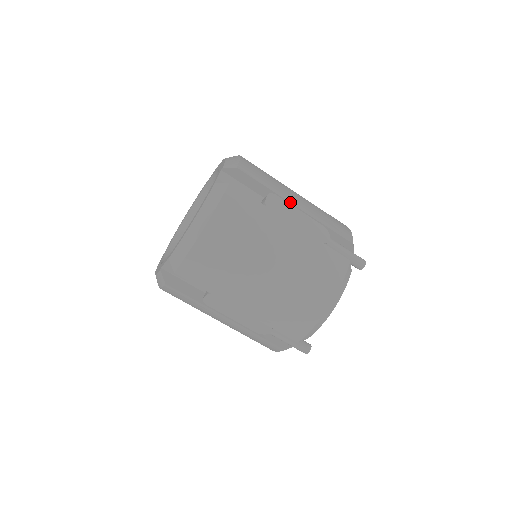
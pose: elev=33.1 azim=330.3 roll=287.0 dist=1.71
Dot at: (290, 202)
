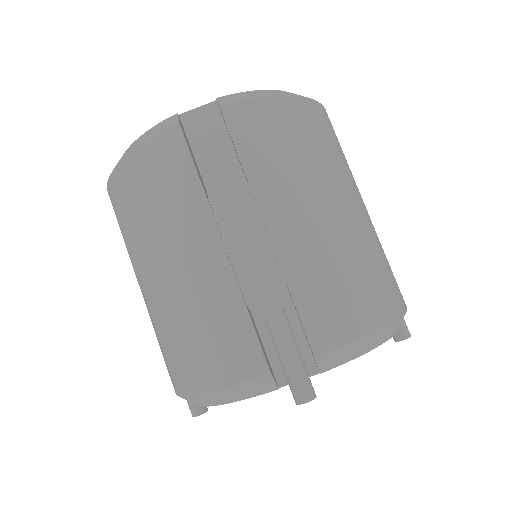
Dot at: occluded
